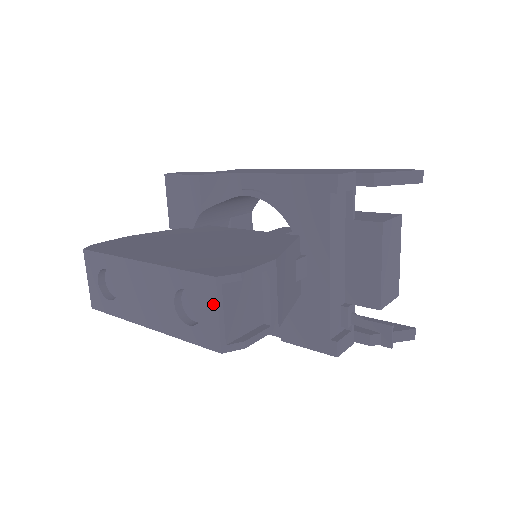
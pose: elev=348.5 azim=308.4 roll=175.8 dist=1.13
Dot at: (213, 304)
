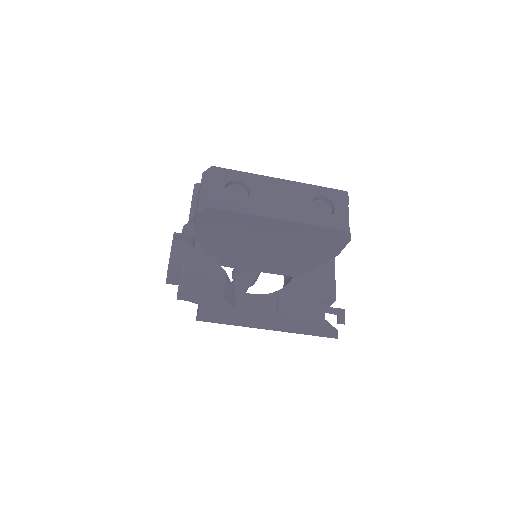
Dot at: (345, 204)
